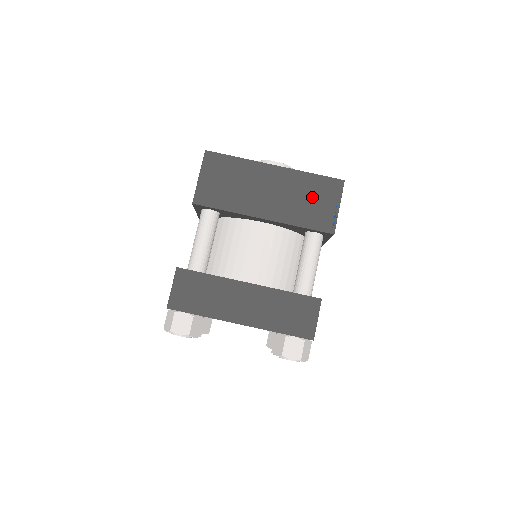
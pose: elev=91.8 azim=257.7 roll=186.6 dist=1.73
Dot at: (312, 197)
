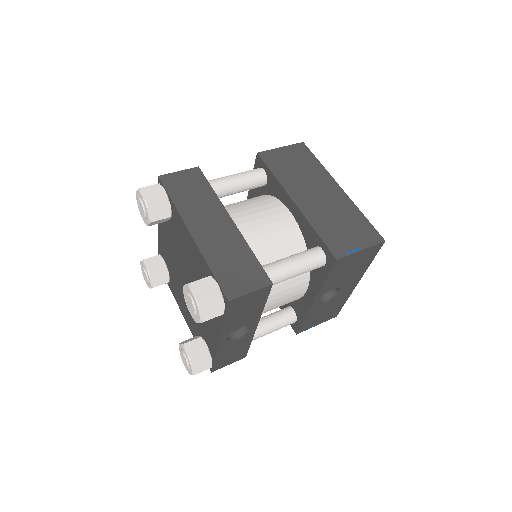
Dot at: (347, 225)
